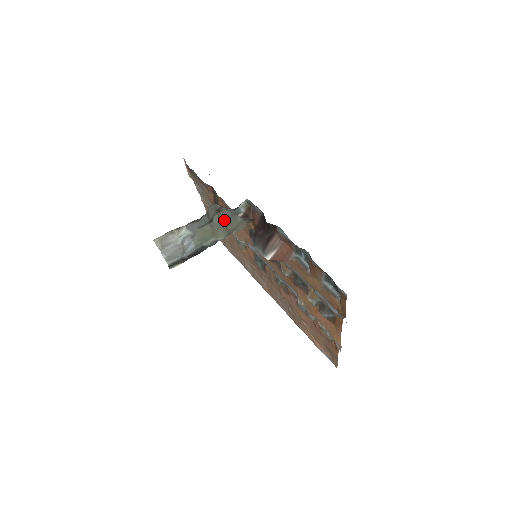
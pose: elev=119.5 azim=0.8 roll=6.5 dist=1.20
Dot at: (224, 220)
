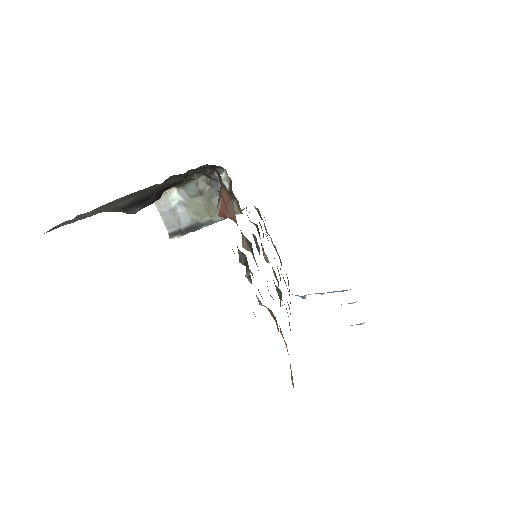
Dot at: (214, 196)
